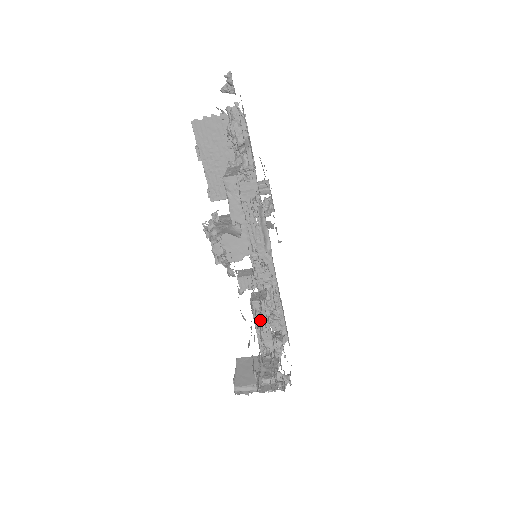
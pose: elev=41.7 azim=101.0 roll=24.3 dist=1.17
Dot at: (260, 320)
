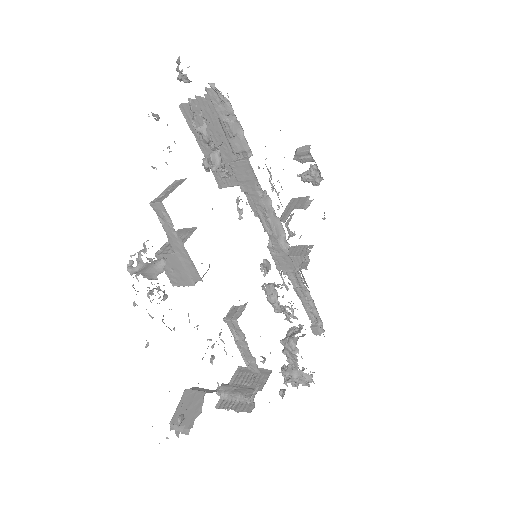
Dot at: occluded
